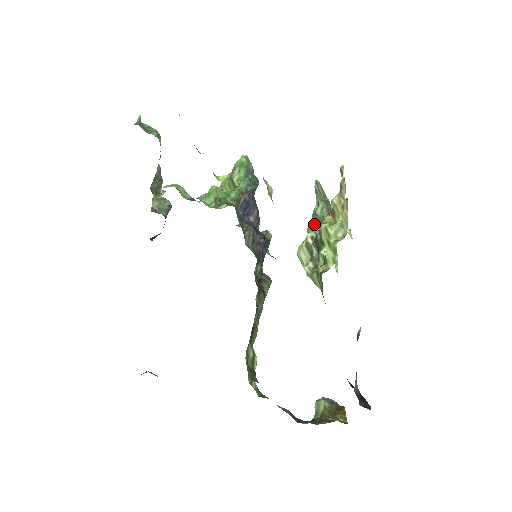
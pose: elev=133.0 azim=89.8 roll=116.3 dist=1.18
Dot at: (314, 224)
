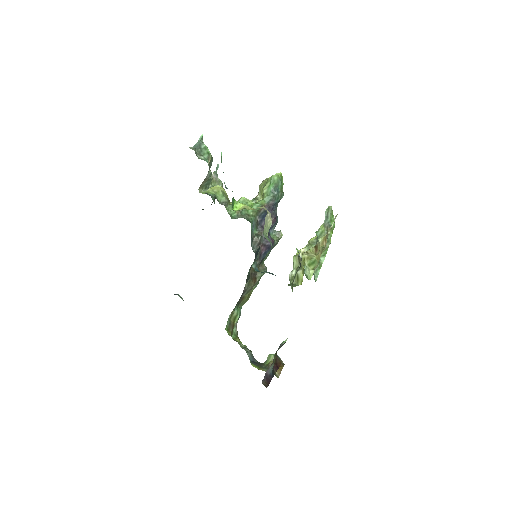
Dot at: (314, 239)
